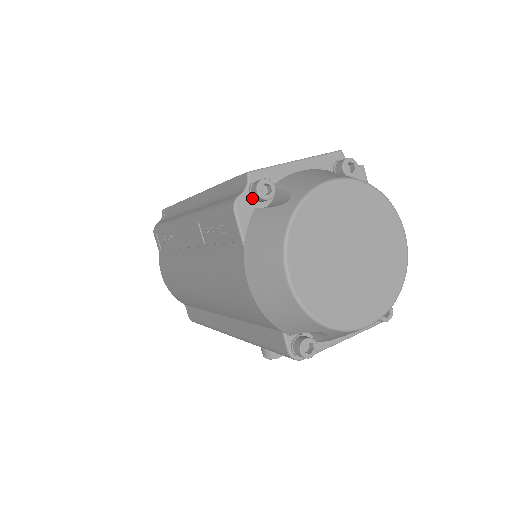
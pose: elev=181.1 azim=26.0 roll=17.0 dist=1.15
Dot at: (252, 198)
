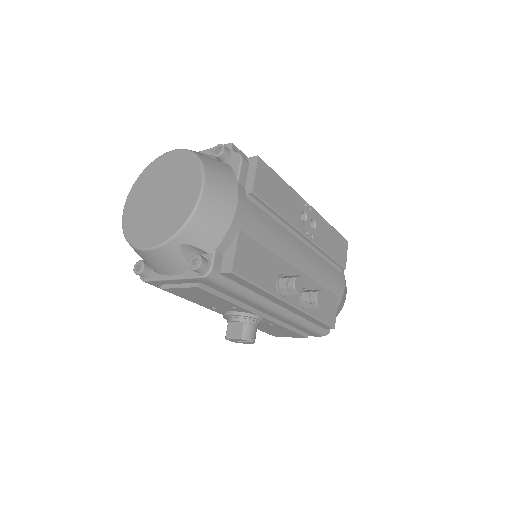
Dot at: occluded
